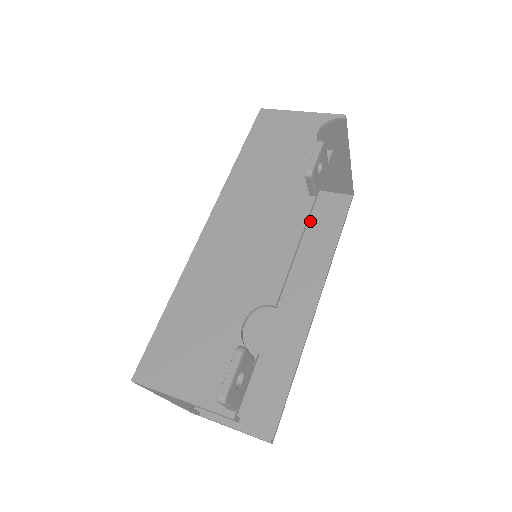
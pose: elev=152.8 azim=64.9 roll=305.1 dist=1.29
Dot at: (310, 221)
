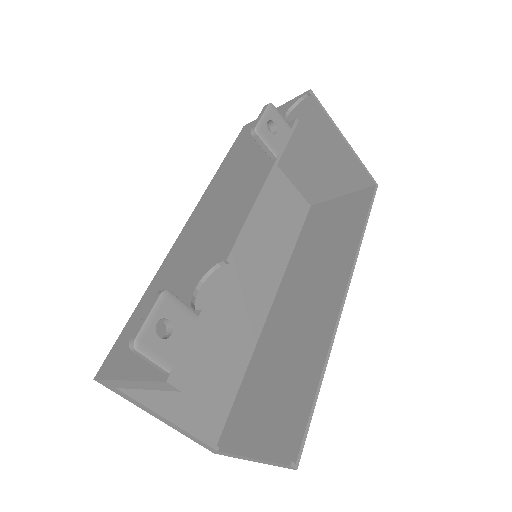
Dot at: (334, 225)
